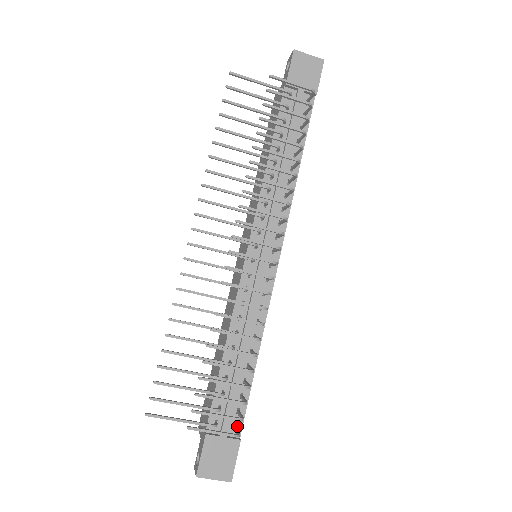
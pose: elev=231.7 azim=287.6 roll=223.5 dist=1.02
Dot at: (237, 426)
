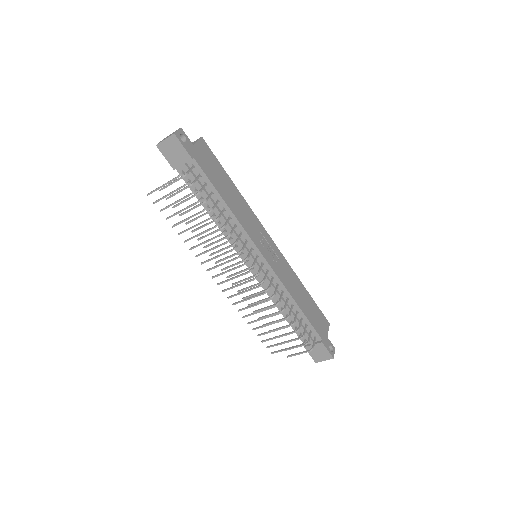
Dot at: (316, 336)
